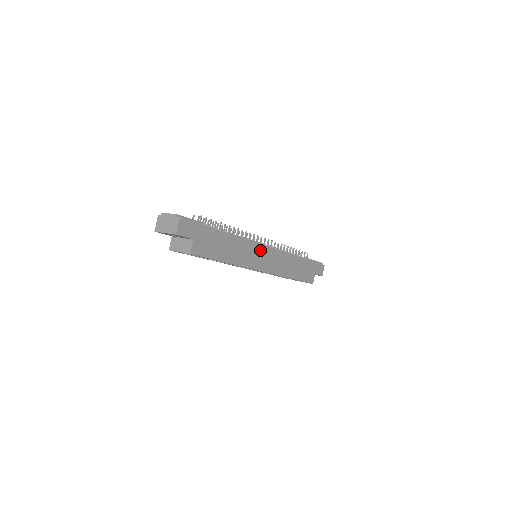
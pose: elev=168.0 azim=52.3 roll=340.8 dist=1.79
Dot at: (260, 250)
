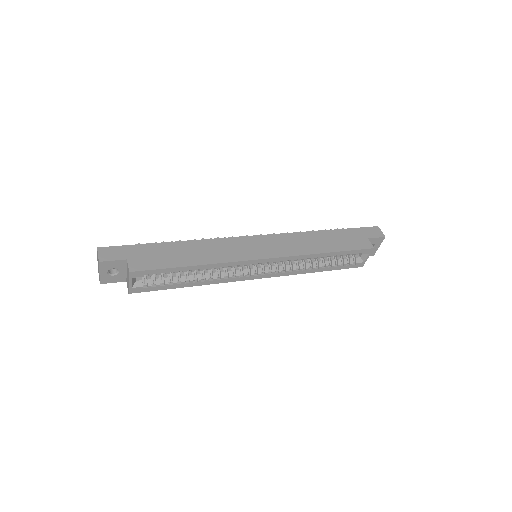
Dot at: (243, 242)
